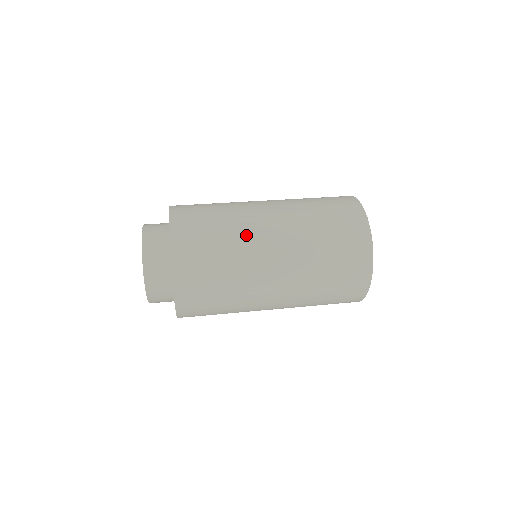
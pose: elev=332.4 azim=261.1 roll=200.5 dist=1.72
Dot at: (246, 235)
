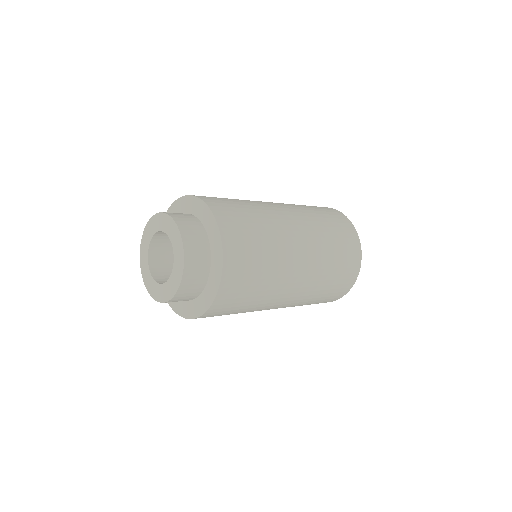
Dot at: occluded
